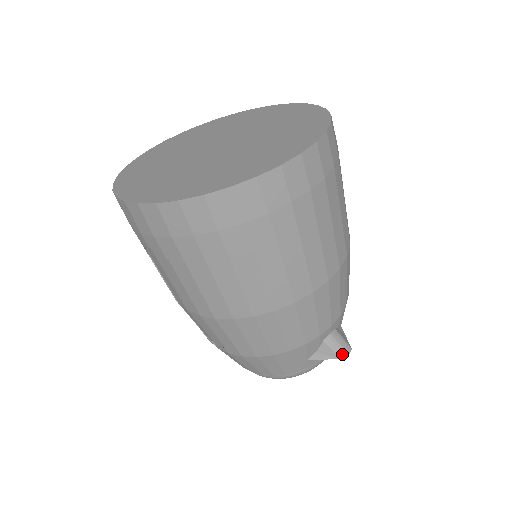
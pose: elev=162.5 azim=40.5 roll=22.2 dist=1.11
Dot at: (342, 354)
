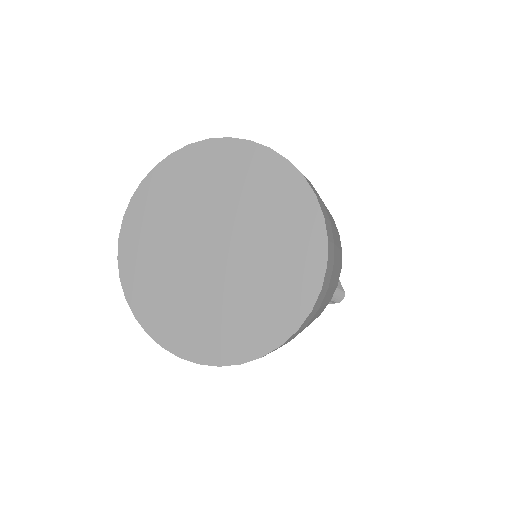
Dot at: (339, 301)
